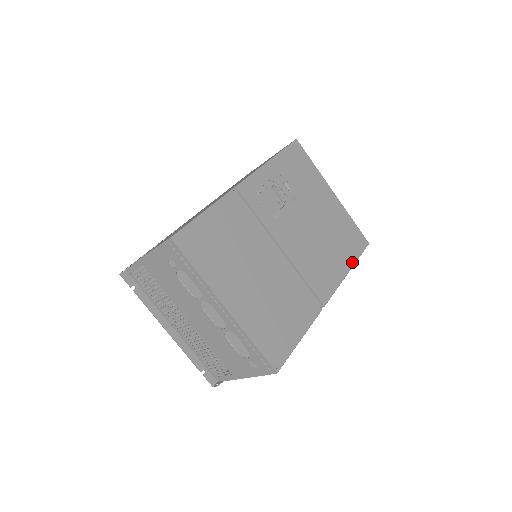
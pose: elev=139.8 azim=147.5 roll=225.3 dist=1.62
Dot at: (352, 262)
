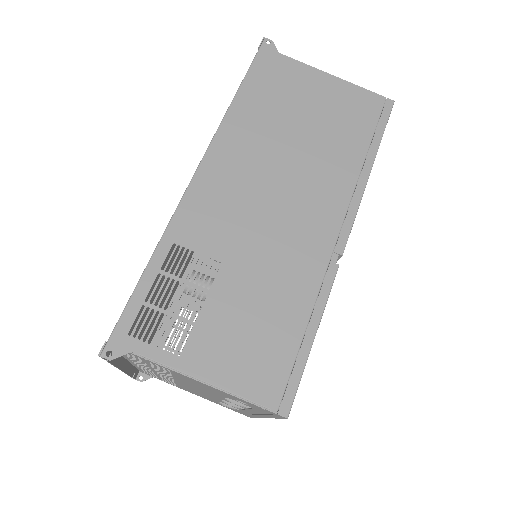
Dot at: occluded
